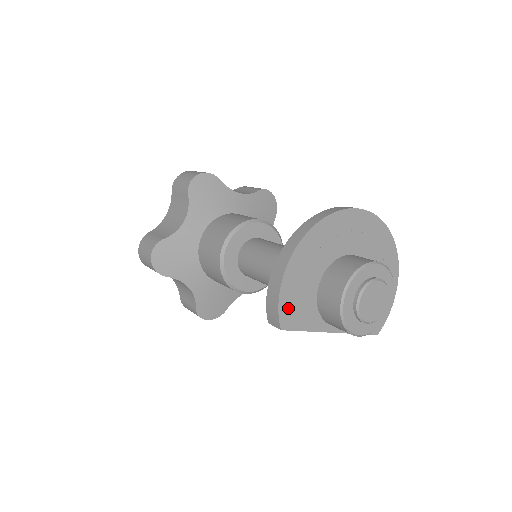
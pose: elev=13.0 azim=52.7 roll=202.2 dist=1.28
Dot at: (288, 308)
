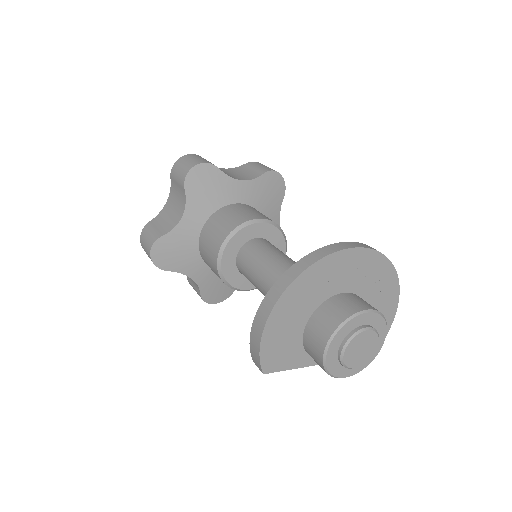
Dot at: (270, 354)
